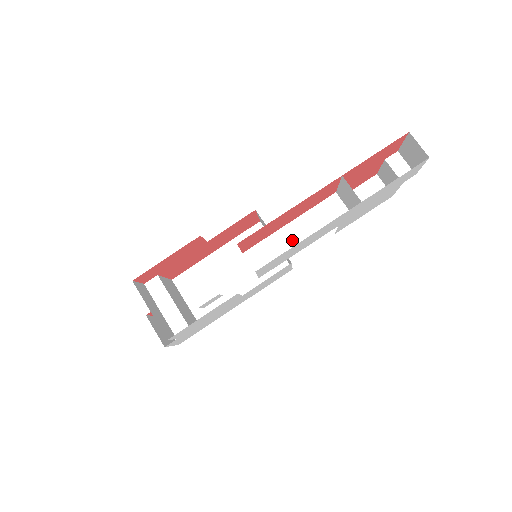
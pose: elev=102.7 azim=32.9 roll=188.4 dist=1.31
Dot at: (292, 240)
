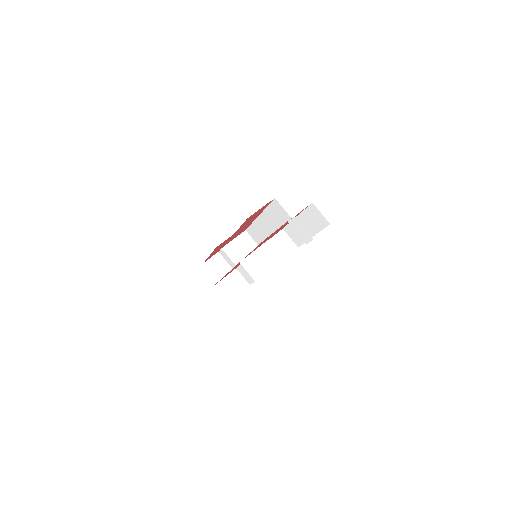
Dot at: occluded
